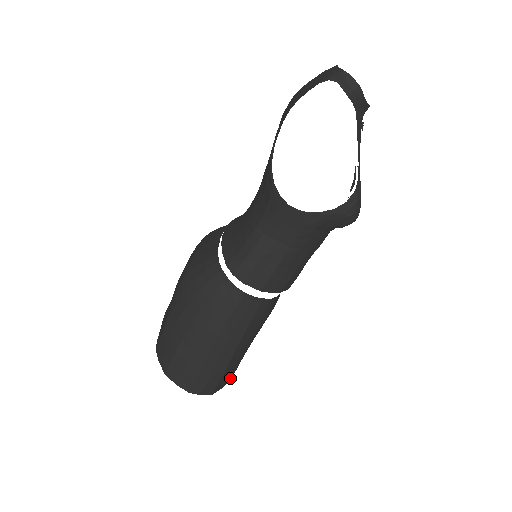
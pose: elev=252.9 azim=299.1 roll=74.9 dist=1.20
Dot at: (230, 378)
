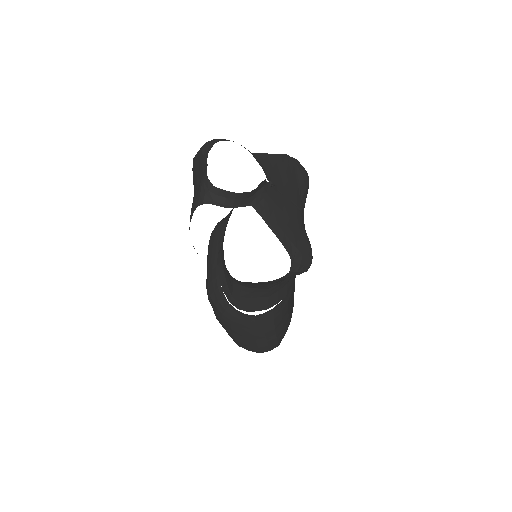
Dot at: (289, 324)
